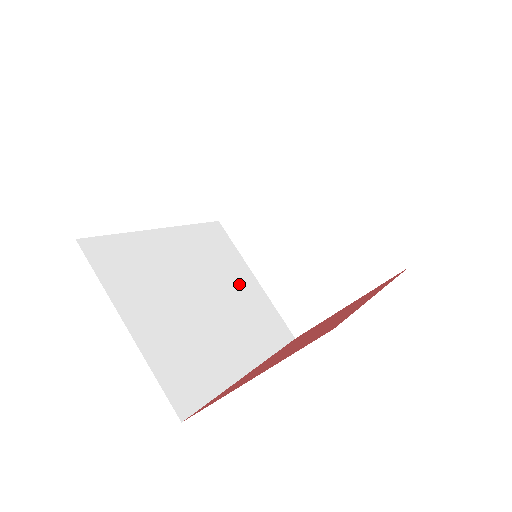
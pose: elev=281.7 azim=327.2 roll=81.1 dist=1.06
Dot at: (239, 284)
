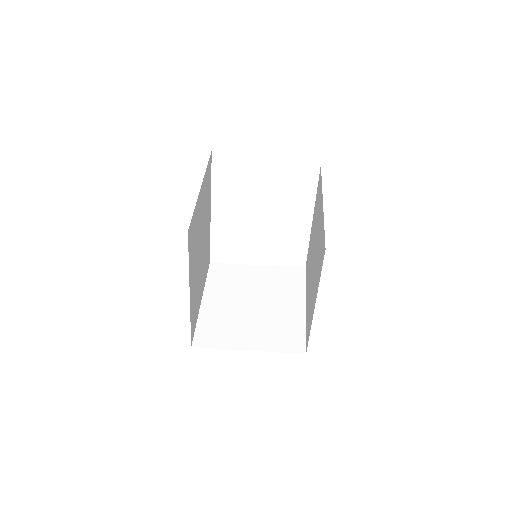
Dot at: (201, 283)
